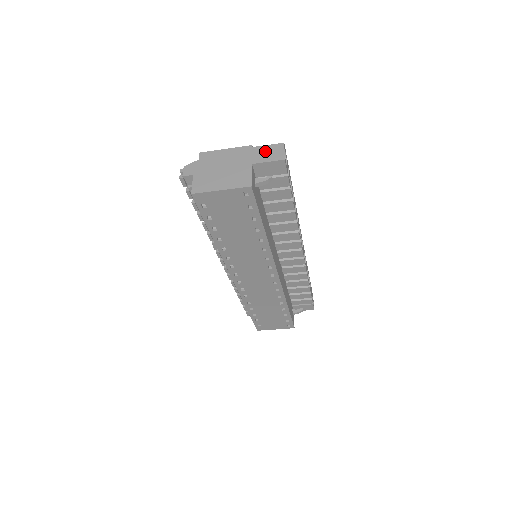
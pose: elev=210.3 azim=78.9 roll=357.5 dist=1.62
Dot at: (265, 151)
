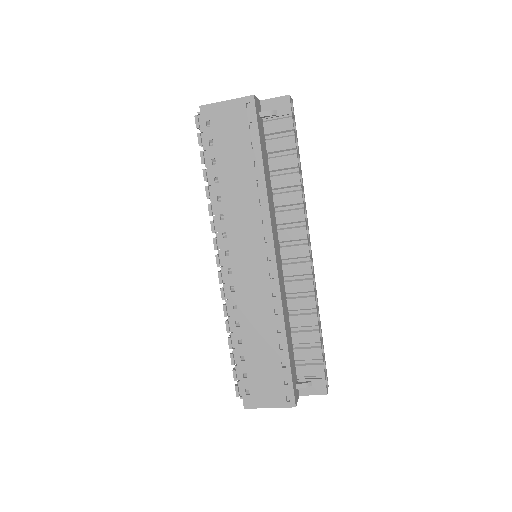
Dot at: occluded
